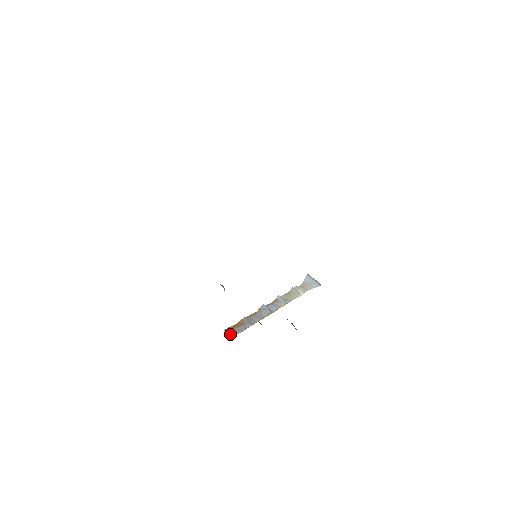
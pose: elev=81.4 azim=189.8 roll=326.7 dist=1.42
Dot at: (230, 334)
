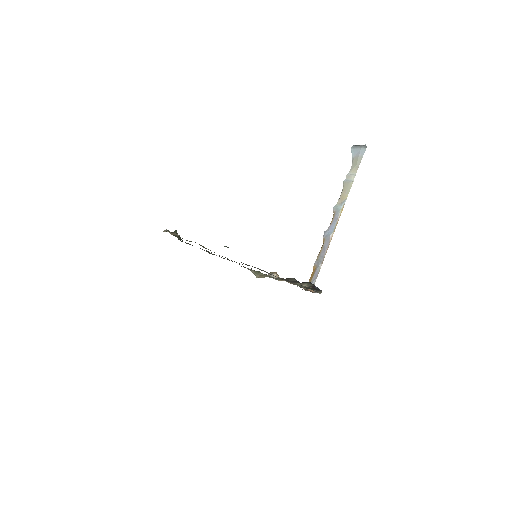
Dot at: occluded
